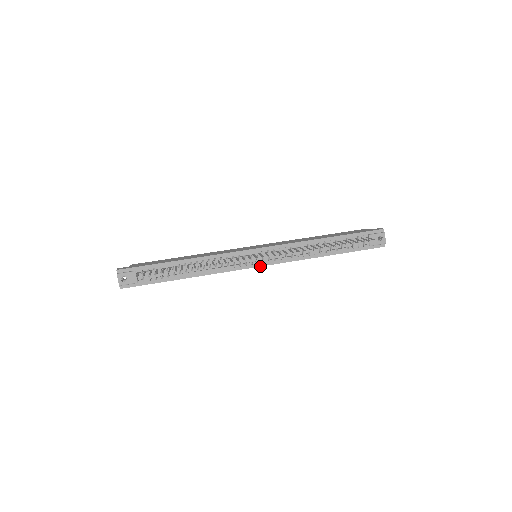
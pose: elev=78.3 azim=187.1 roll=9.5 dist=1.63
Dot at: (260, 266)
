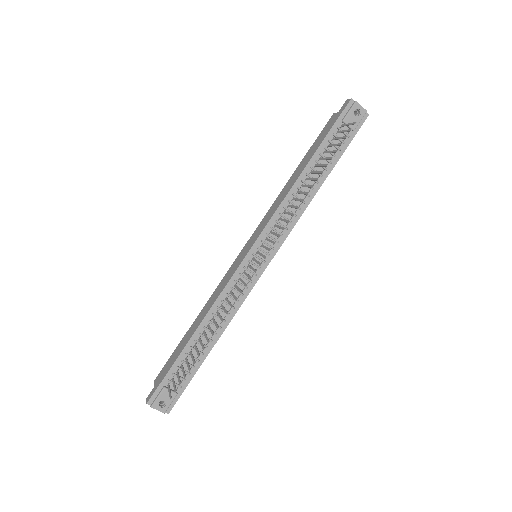
Dot at: (269, 262)
